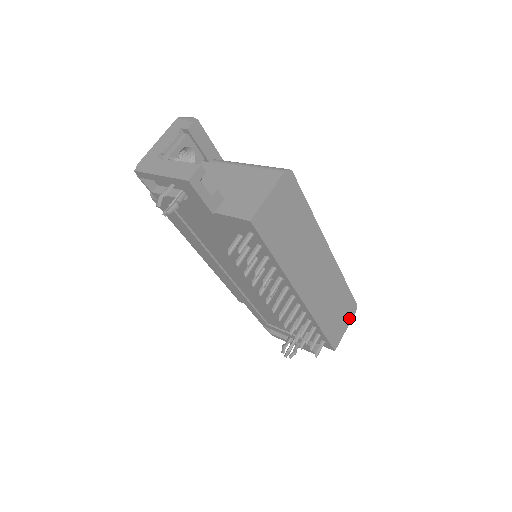
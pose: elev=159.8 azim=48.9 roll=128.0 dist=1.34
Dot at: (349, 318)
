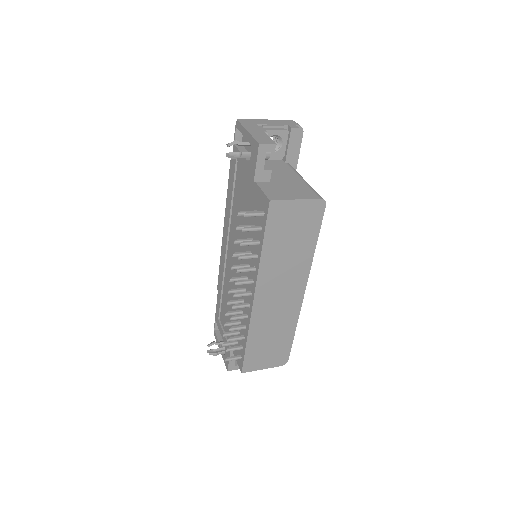
Dot at: (274, 363)
